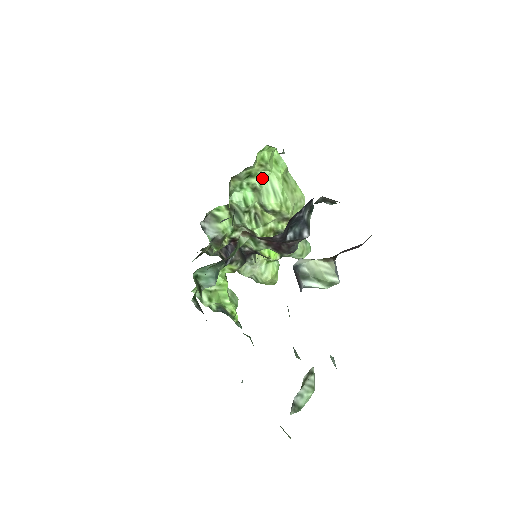
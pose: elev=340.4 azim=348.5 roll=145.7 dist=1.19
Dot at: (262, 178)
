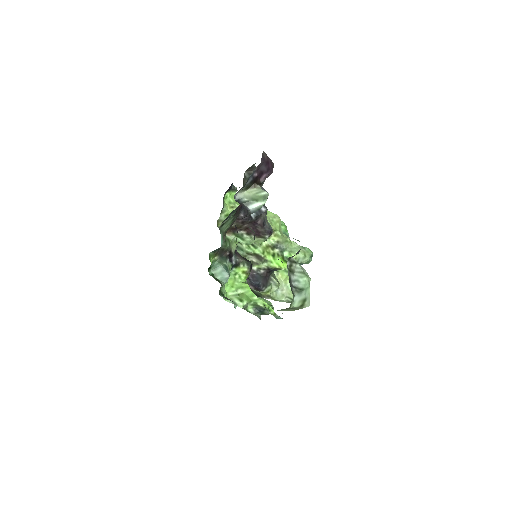
Dot at: occluded
